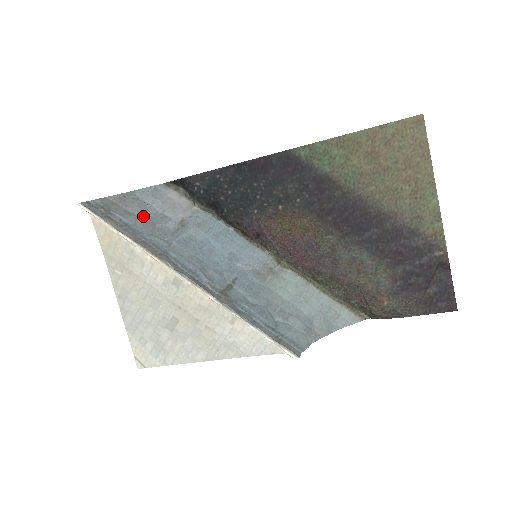
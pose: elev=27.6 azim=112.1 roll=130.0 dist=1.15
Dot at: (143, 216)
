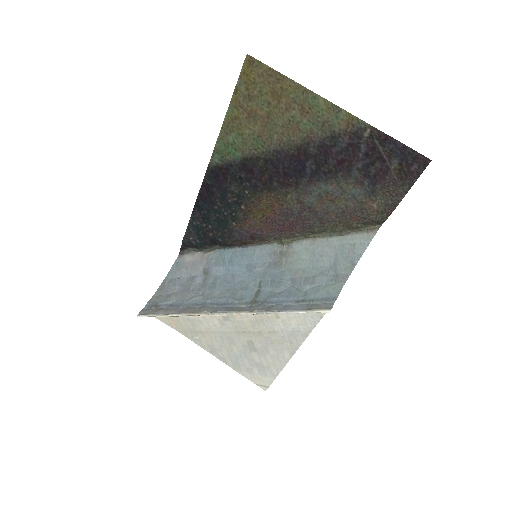
Dot at: (179, 289)
